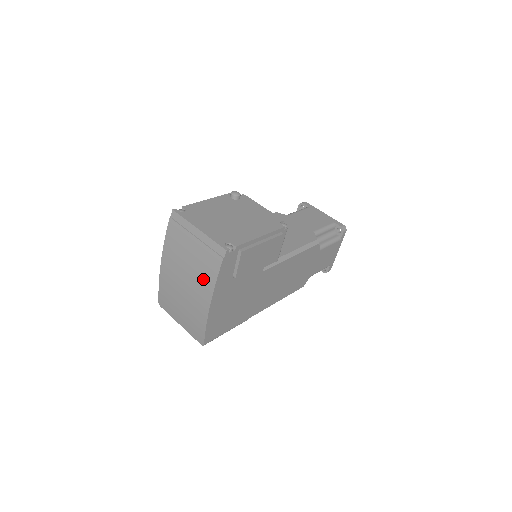
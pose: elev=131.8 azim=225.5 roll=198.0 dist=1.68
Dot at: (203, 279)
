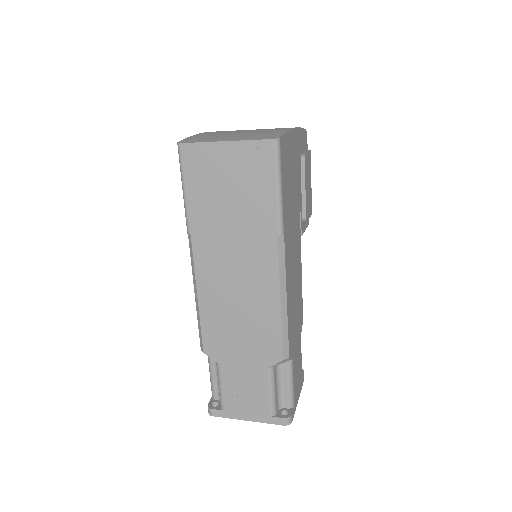
Dot at: occluded
